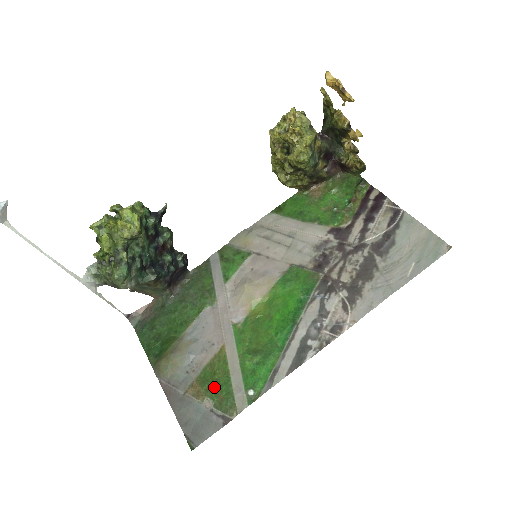
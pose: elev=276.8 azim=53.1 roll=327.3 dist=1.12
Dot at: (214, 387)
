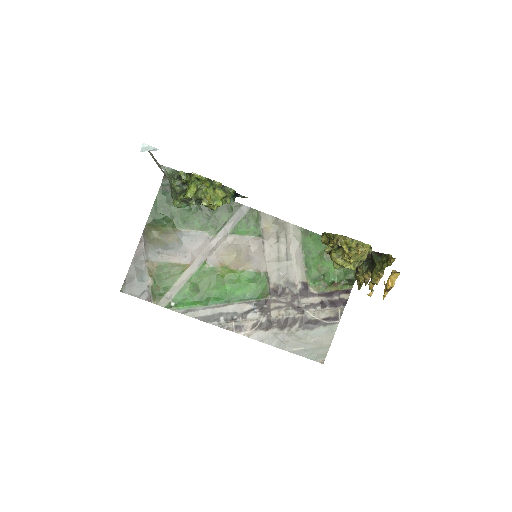
Dot at: (161, 279)
